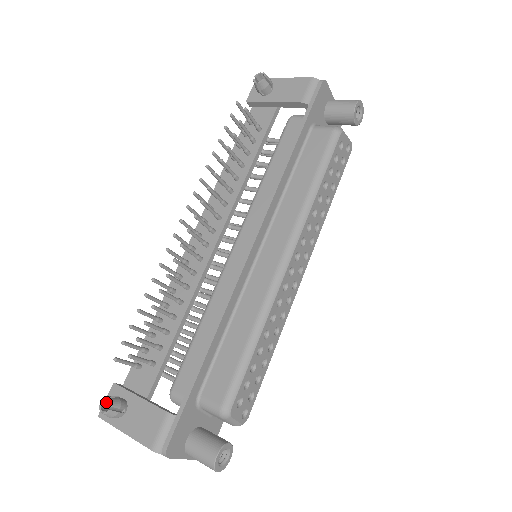
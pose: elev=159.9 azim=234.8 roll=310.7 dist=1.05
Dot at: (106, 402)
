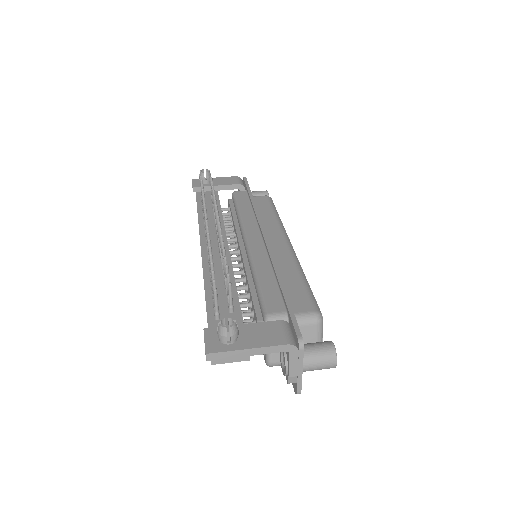
Dot at: (207, 341)
